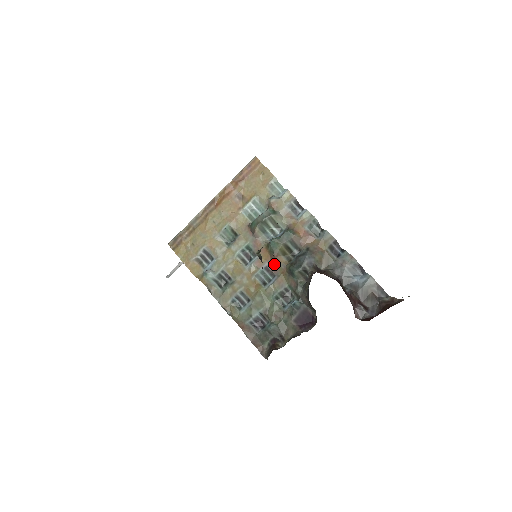
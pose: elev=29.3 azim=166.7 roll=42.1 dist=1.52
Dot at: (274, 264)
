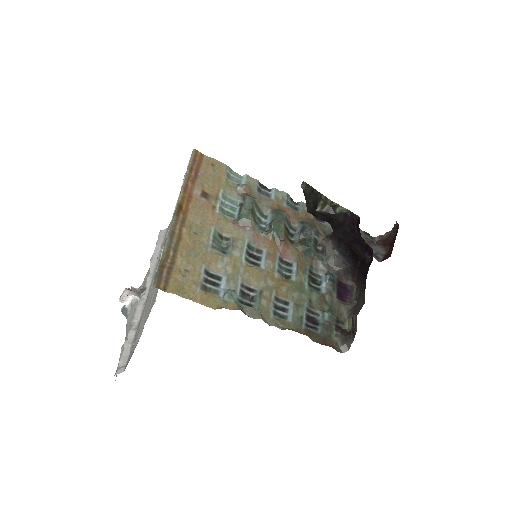
Dot at: (285, 251)
